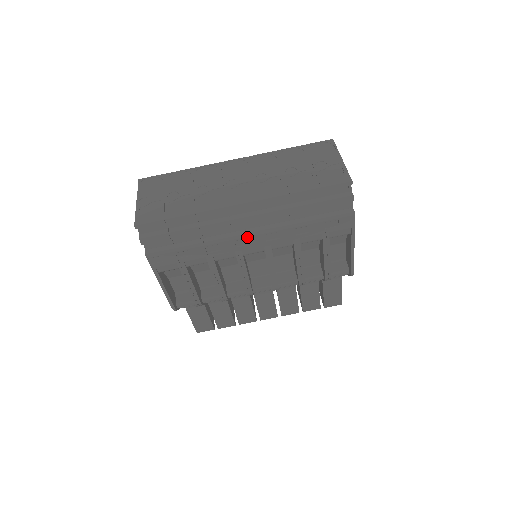
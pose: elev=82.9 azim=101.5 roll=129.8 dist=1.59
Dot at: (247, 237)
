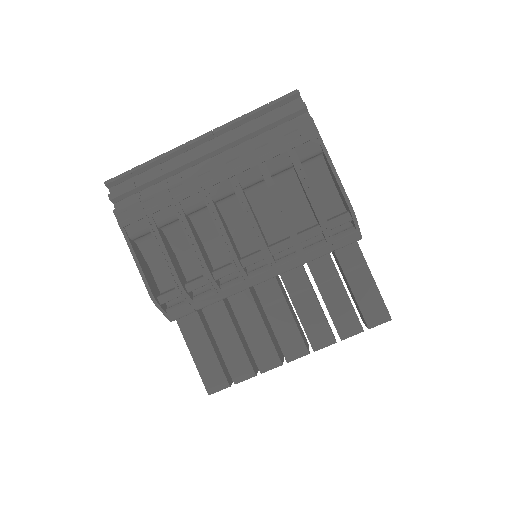
Dot at: (208, 169)
